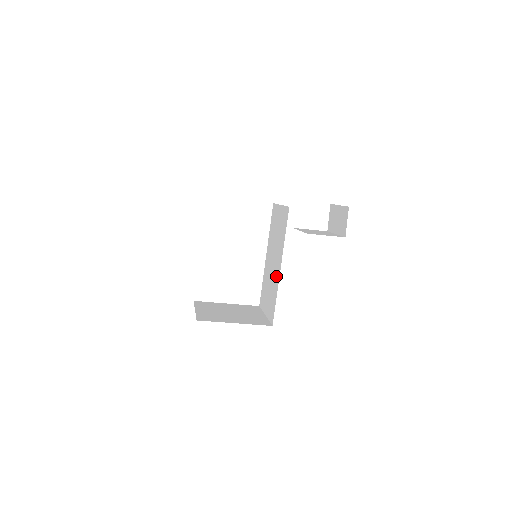
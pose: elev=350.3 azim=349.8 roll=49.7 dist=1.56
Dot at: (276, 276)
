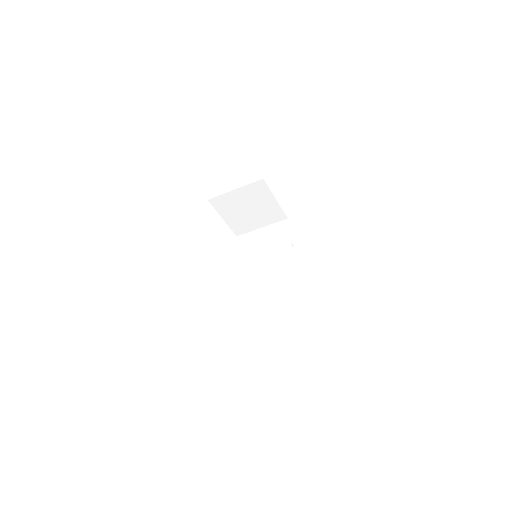
Dot at: (285, 266)
